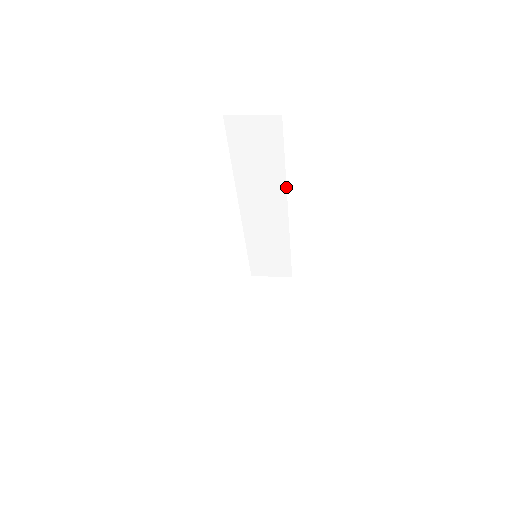
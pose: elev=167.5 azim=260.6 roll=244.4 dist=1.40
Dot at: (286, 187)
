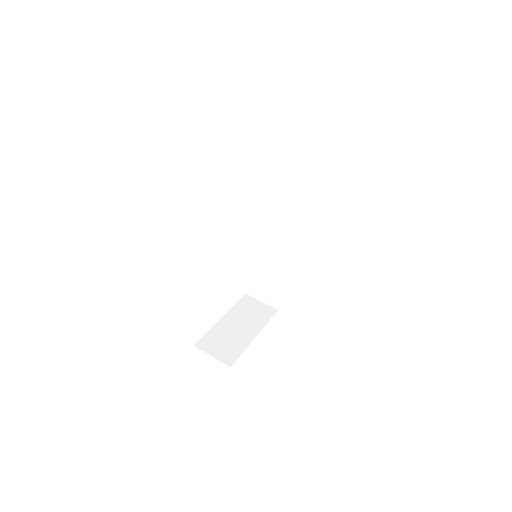
Dot at: (305, 219)
